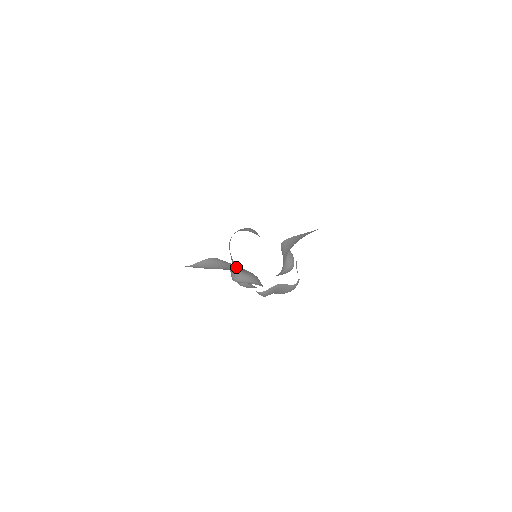
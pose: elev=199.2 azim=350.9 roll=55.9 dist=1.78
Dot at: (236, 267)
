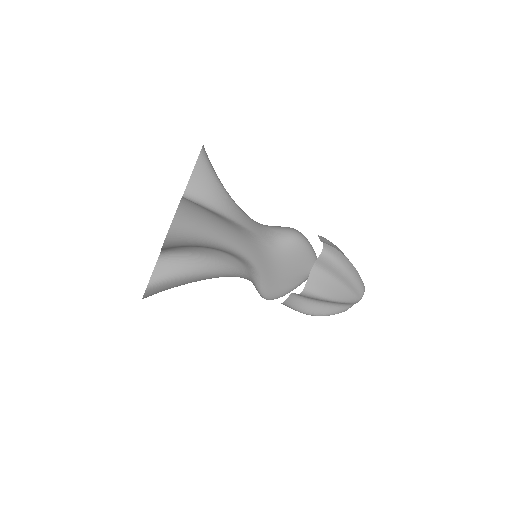
Dot at: (200, 260)
